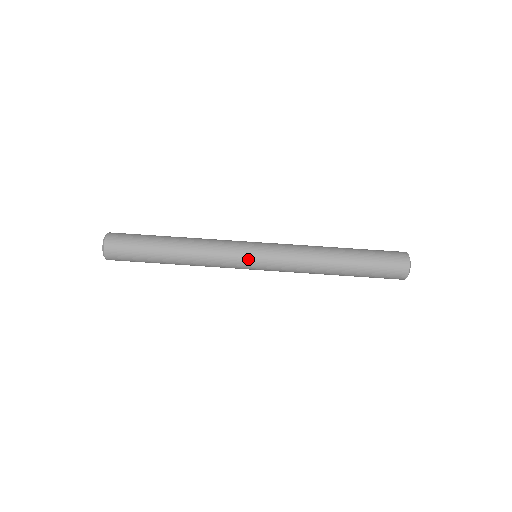
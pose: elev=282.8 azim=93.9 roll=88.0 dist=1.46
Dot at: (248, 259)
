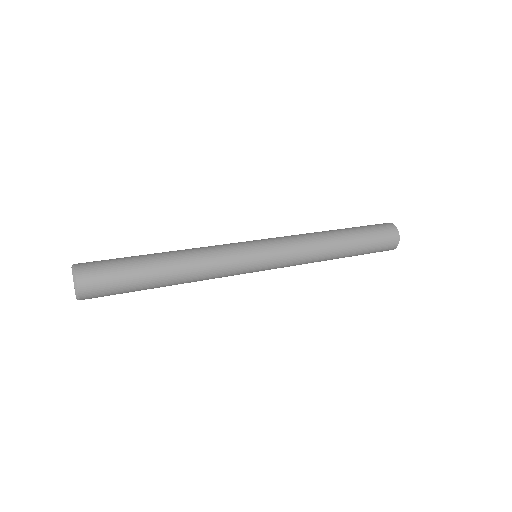
Dot at: occluded
